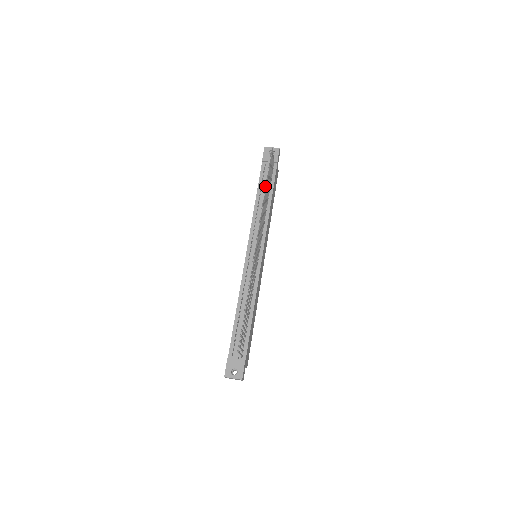
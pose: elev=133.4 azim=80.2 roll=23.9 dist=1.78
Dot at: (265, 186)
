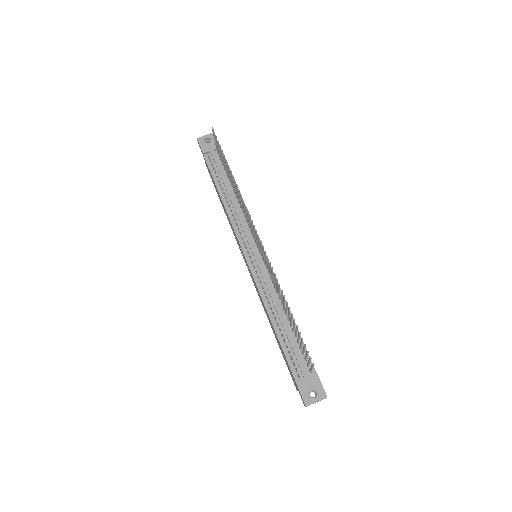
Dot at: (222, 177)
